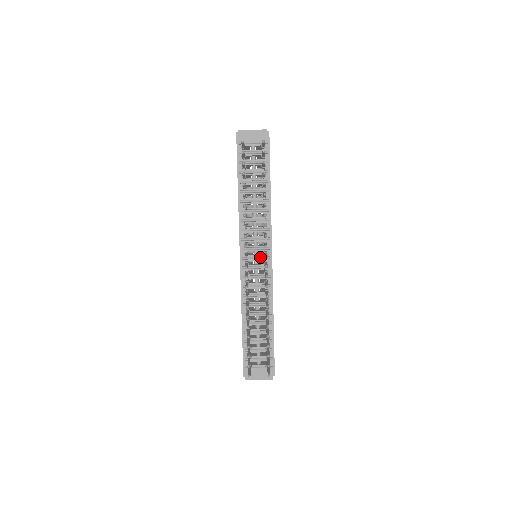
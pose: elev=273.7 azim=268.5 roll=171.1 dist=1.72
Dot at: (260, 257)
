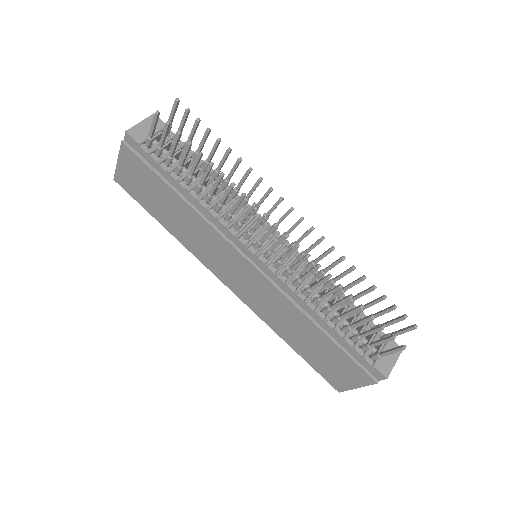
Dot at: (270, 239)
